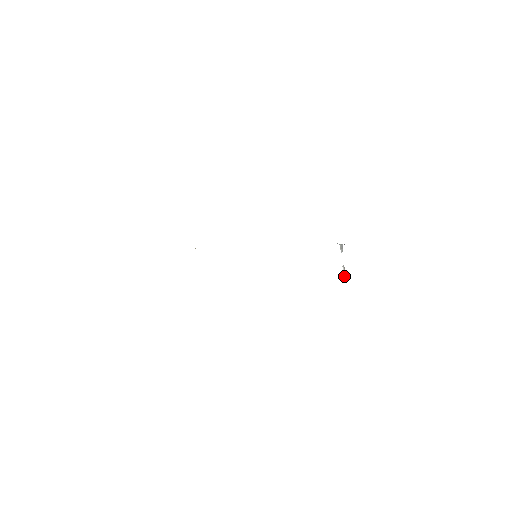
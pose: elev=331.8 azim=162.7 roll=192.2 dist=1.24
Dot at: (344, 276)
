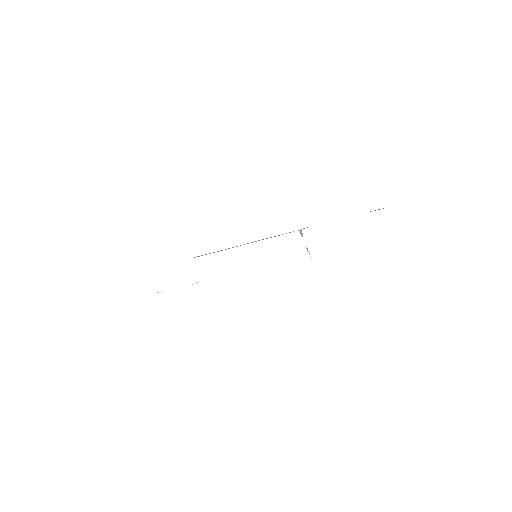
Dot at: (310, 257)
